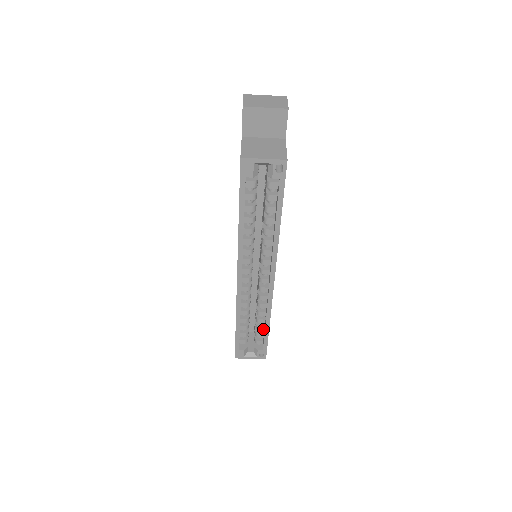
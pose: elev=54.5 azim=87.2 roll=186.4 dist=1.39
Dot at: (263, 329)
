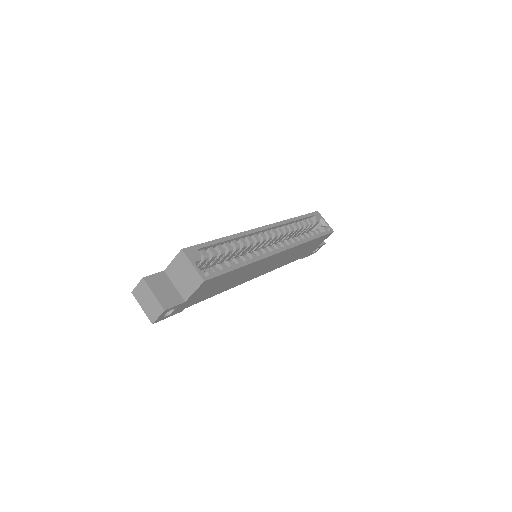
Dot at: occluded
